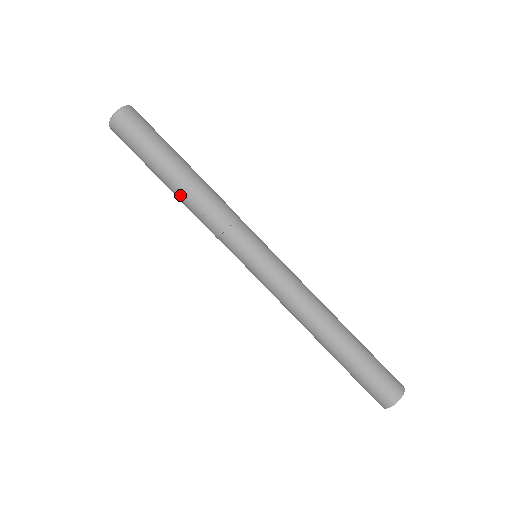
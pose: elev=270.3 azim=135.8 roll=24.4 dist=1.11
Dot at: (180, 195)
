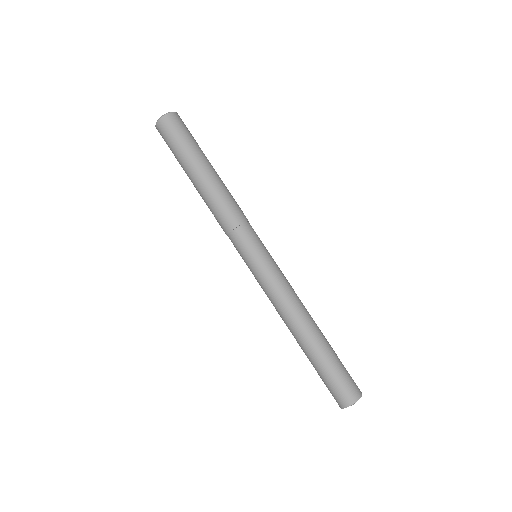
Dot at: occluded
